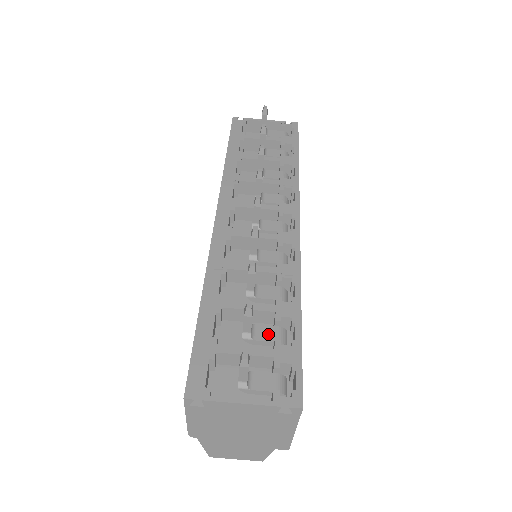
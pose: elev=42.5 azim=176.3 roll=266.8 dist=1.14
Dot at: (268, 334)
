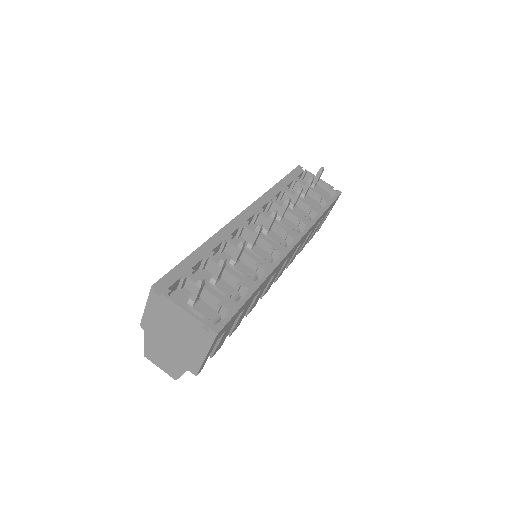
Dot at: (227, 289)
